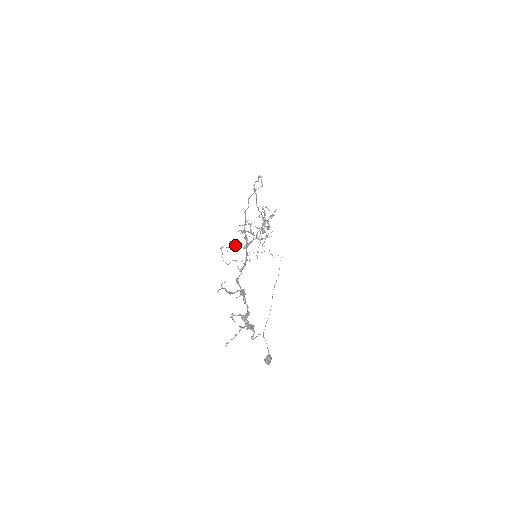
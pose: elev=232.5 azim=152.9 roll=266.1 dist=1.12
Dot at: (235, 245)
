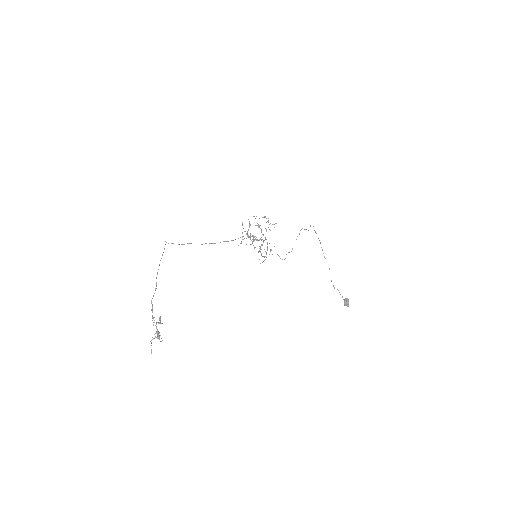
Dot at: (260, 252)
